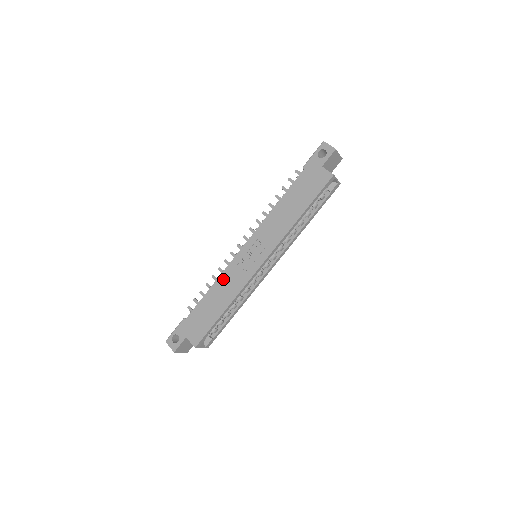
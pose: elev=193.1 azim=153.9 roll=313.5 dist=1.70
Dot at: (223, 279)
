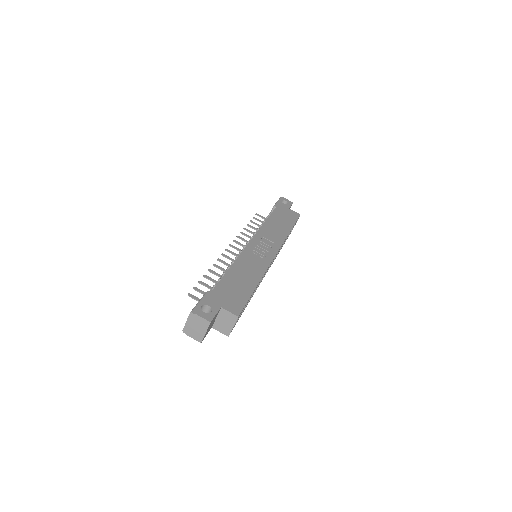
Dot at: (242, 261)
